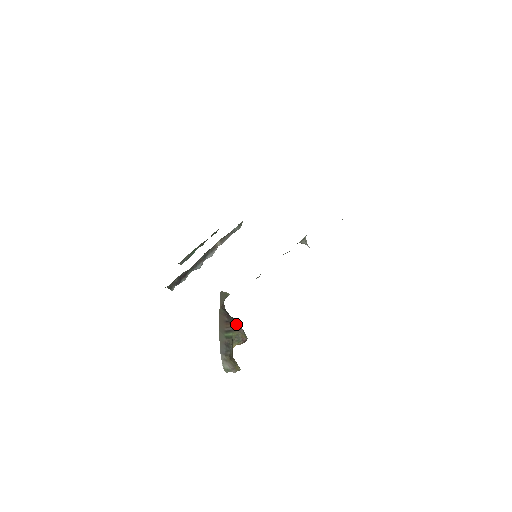
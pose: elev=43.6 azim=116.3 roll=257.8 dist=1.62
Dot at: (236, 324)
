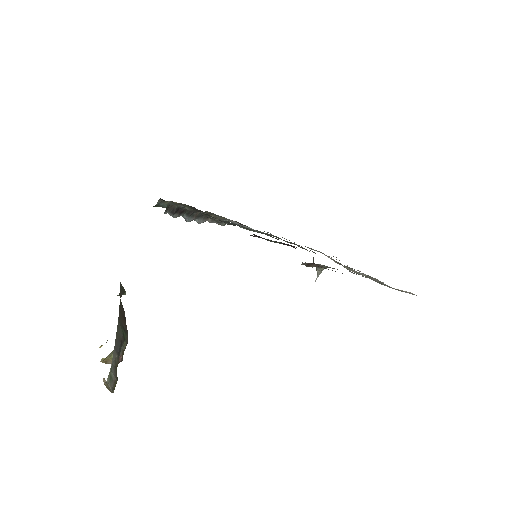
Dot at: occluded
